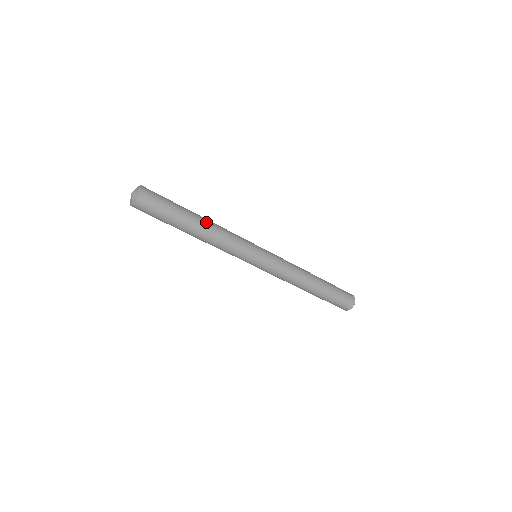
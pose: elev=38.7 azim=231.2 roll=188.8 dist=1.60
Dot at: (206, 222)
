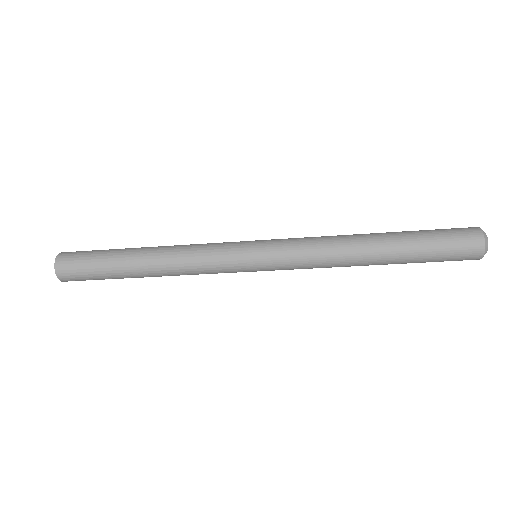
Dot at: (151, 266)
